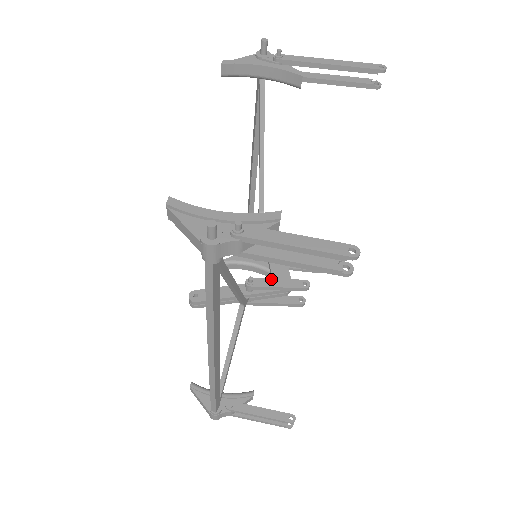
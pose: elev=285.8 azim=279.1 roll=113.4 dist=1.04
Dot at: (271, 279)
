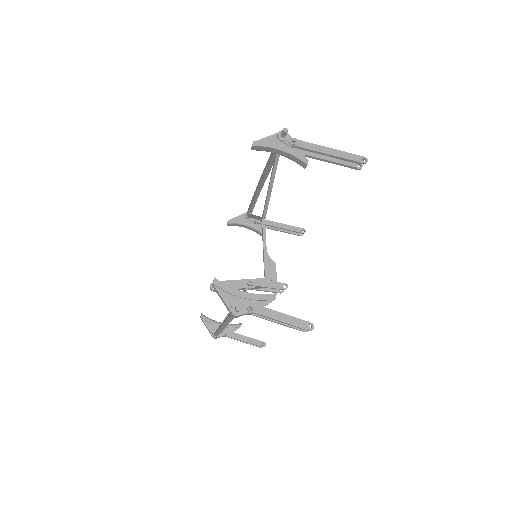
Dot at: (264, 281)
